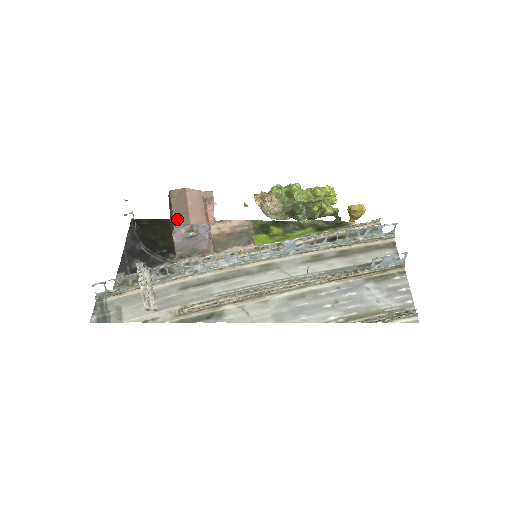
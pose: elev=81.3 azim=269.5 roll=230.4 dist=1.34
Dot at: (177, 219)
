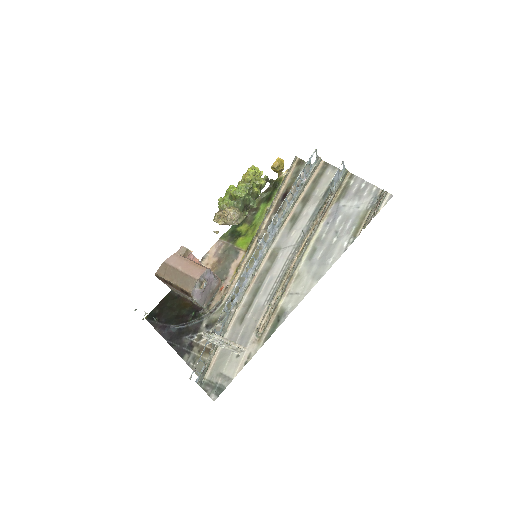
Dot at: (185, 286)
